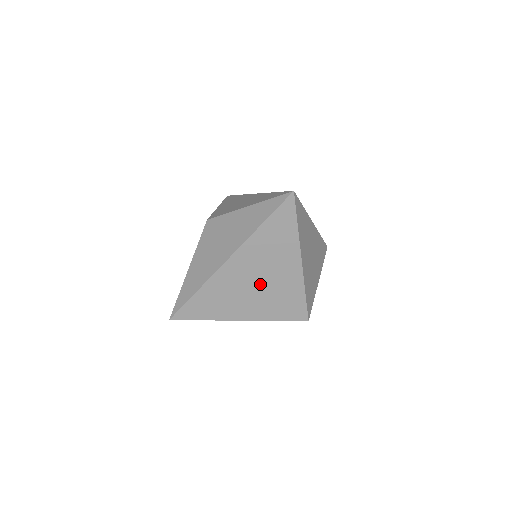
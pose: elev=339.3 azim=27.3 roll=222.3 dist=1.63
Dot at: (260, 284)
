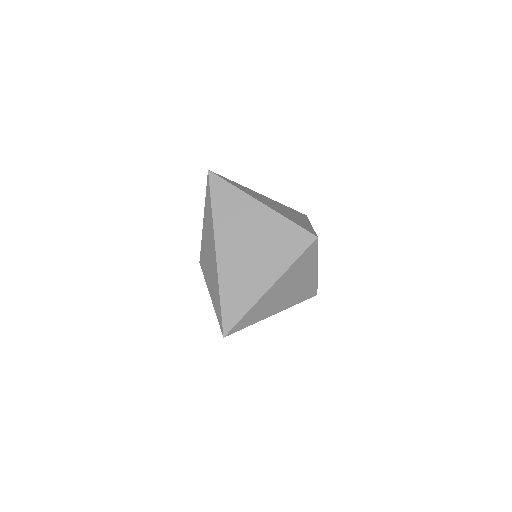
Dot at: (254, 245)
